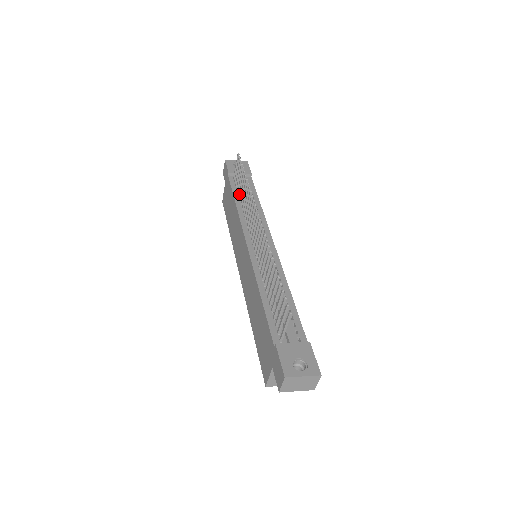
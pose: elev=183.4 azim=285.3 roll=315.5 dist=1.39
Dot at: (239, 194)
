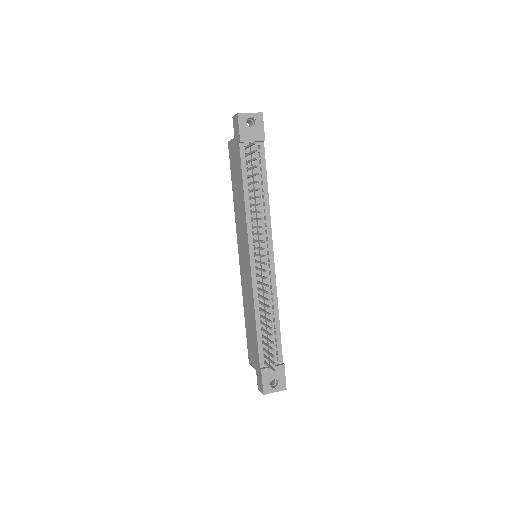
Dot at: (249, 184)
